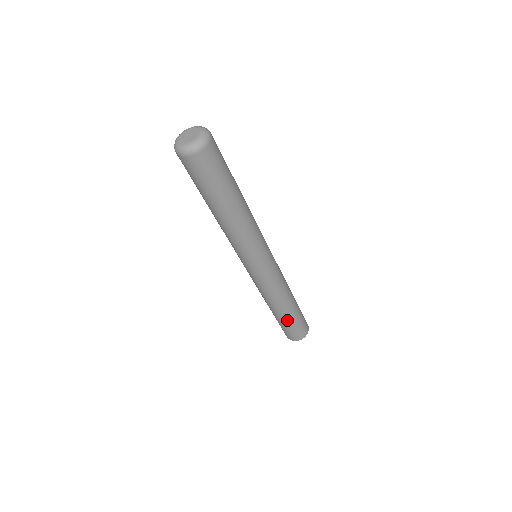
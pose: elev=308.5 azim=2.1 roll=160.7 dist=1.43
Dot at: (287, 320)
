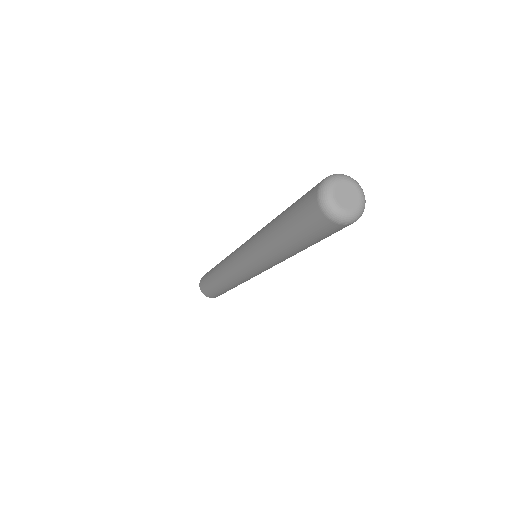
Dot at: occluded
